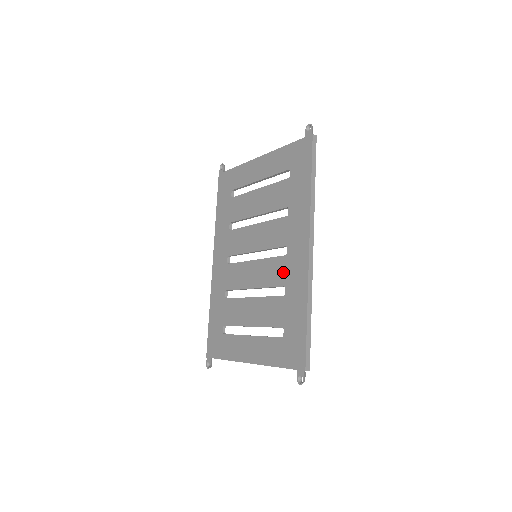
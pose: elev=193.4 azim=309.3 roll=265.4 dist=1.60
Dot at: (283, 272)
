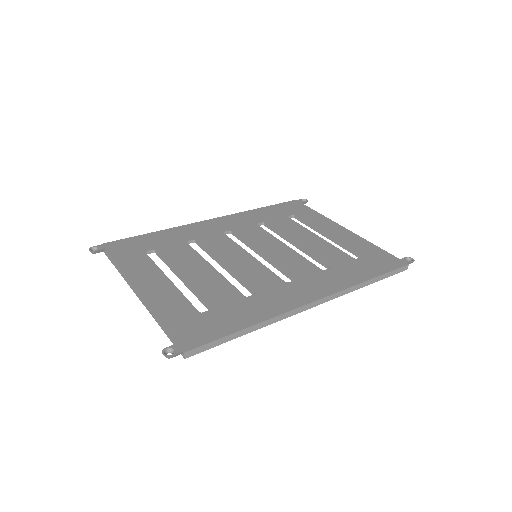
Dot at: (268, 286)
